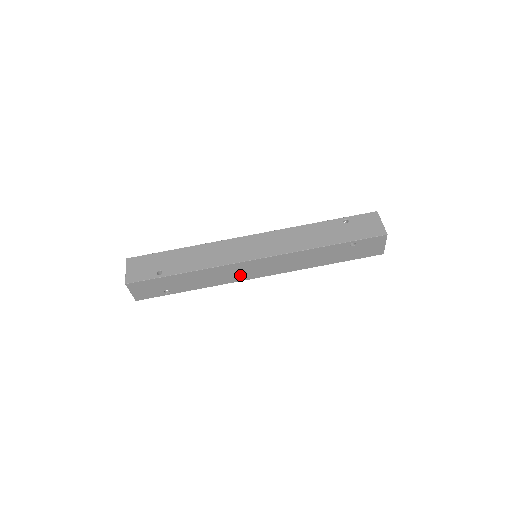
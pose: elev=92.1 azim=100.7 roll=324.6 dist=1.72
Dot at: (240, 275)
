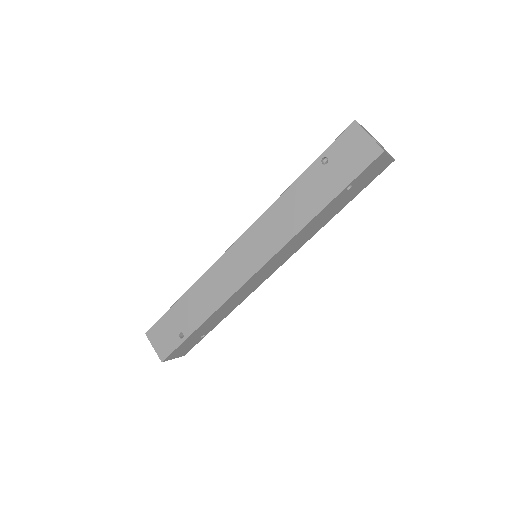
Dot at: (254, 285)
